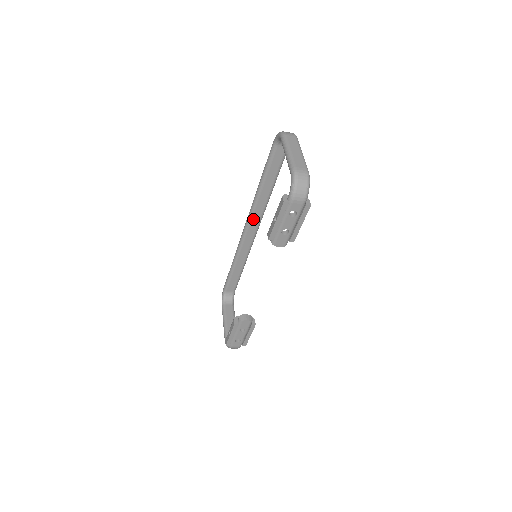
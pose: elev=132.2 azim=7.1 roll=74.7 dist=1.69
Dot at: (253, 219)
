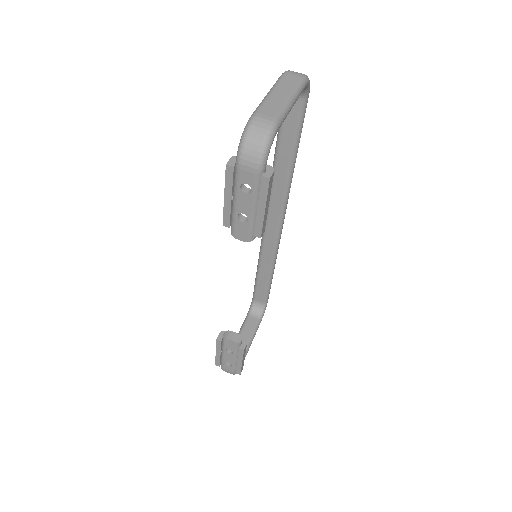
Dot at: (272, 207)
